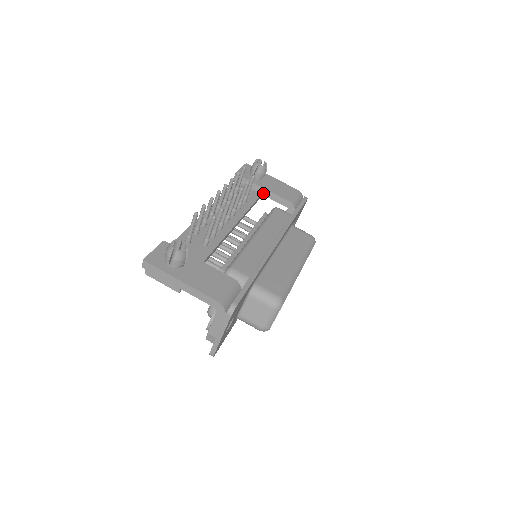
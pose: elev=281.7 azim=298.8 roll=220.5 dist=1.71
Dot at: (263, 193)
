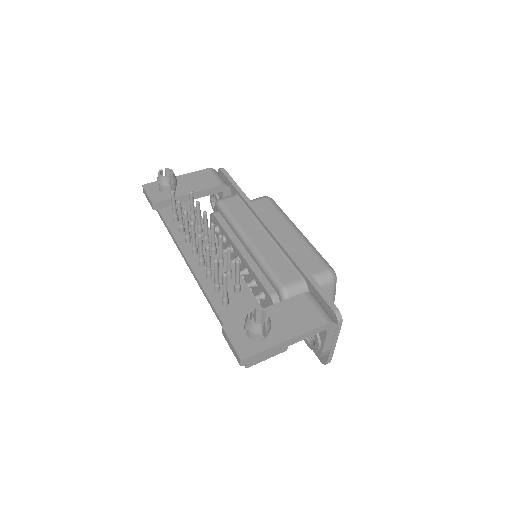
Dot at: occluded
